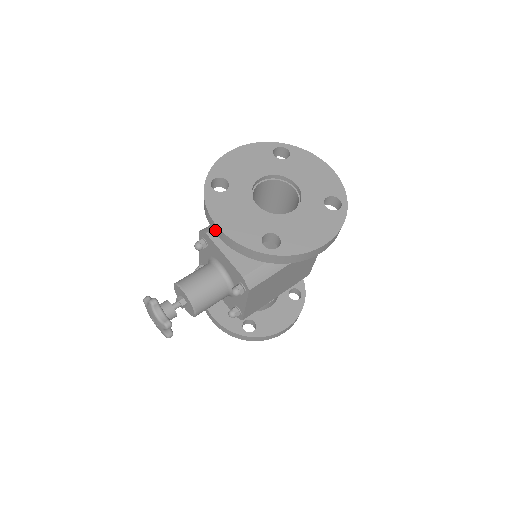
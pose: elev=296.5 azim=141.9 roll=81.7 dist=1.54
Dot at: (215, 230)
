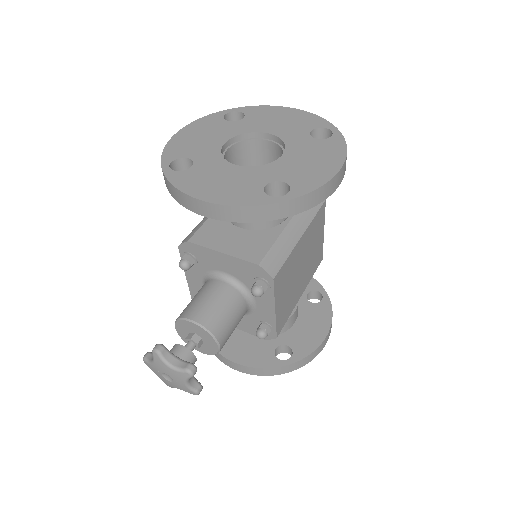
Dot at: (201, 210)
